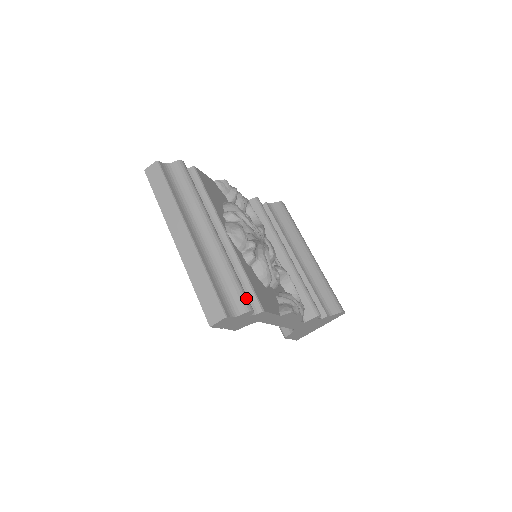
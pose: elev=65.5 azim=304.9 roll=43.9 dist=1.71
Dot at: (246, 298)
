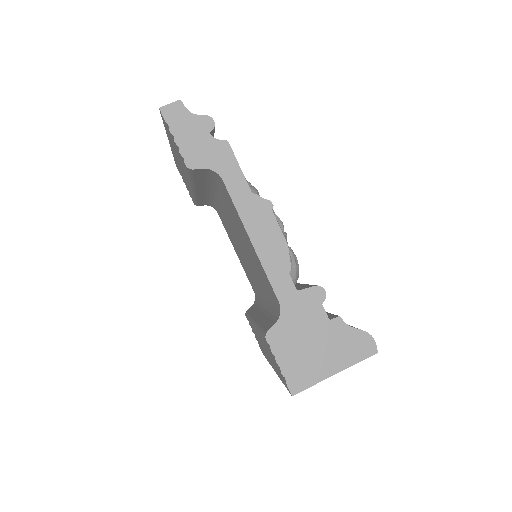
Dot at: occluded
